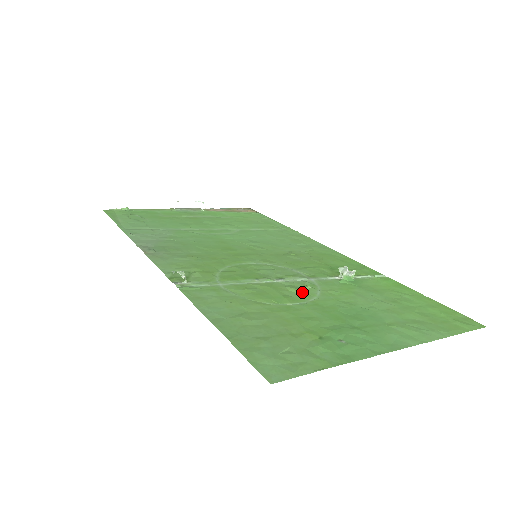
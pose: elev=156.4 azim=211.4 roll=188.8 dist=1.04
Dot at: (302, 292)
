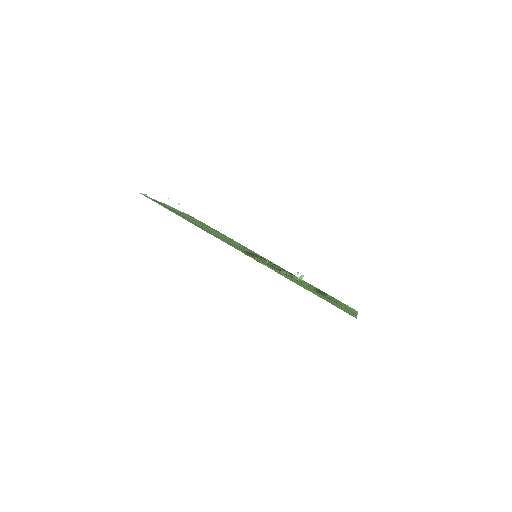
Dot at: (302, 282)
